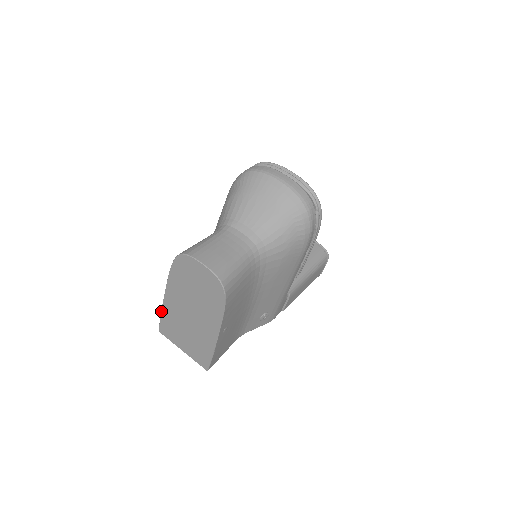
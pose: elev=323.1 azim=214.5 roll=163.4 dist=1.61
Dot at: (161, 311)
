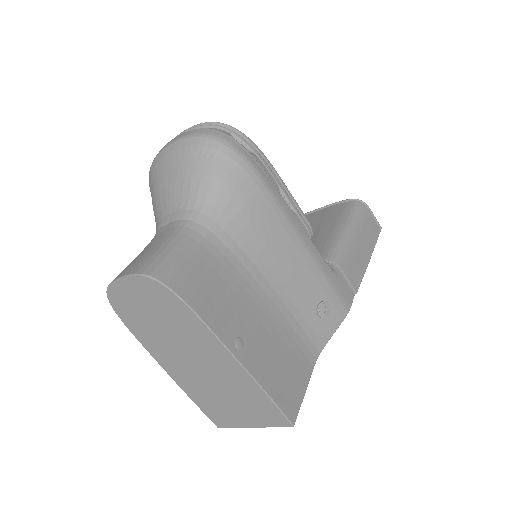
Dot at: (188, 396)
